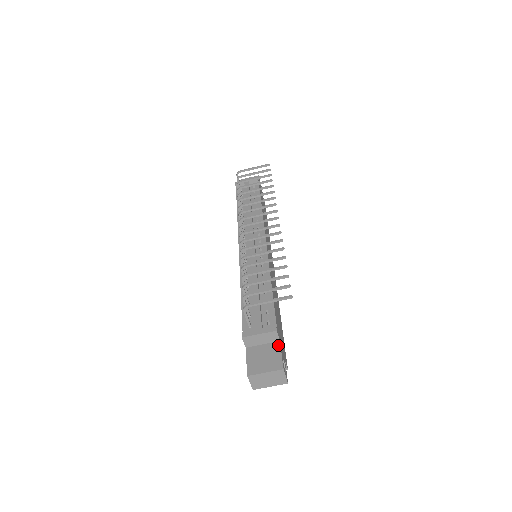
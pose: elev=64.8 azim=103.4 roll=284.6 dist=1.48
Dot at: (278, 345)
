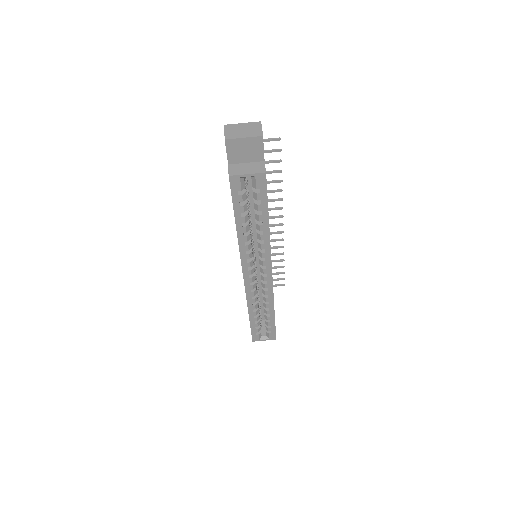
Dot at: occluded
